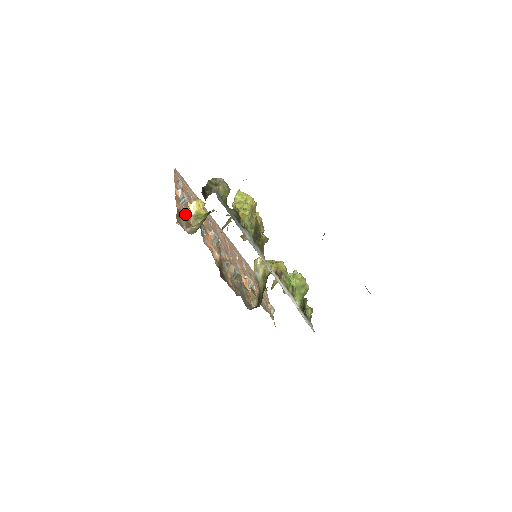
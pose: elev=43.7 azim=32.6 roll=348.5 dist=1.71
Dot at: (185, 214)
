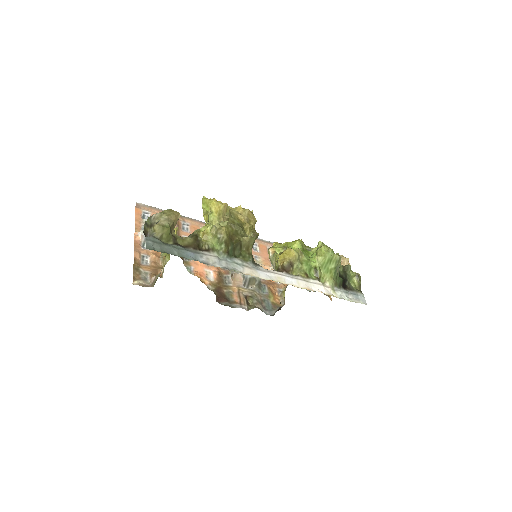
Dot at: (150, 258)
